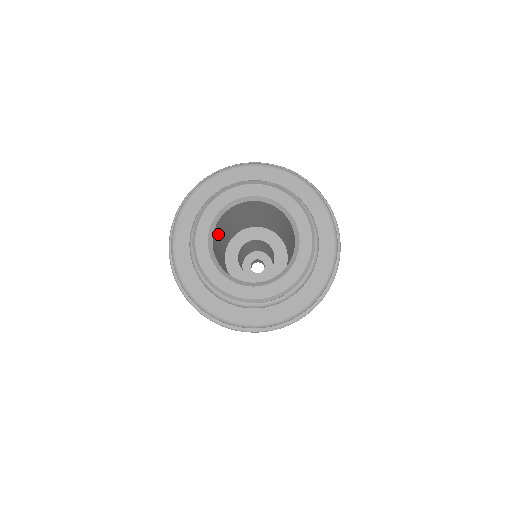
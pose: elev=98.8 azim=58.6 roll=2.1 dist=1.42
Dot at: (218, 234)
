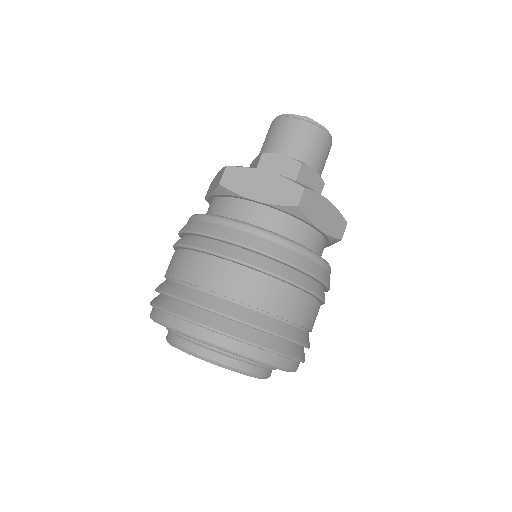
Dot at: occluded
